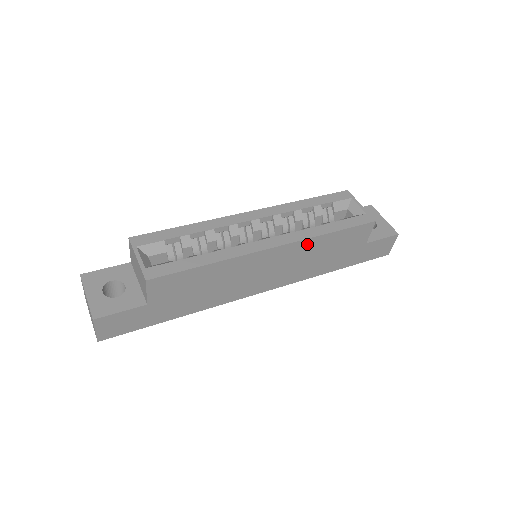
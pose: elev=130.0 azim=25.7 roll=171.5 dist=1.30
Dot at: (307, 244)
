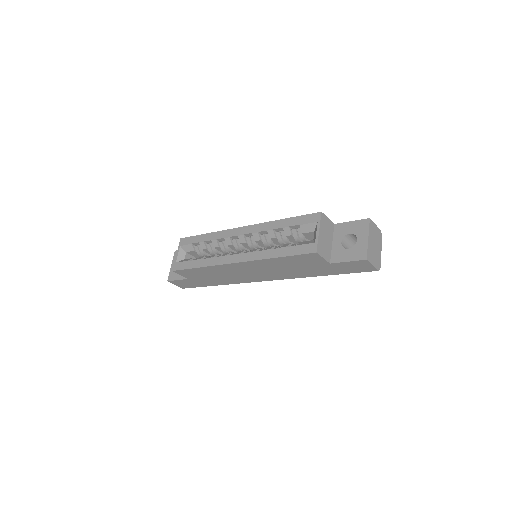
Dot at: (263, 262)
